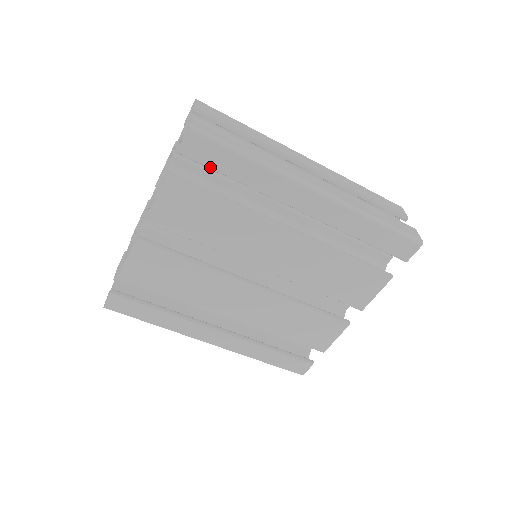
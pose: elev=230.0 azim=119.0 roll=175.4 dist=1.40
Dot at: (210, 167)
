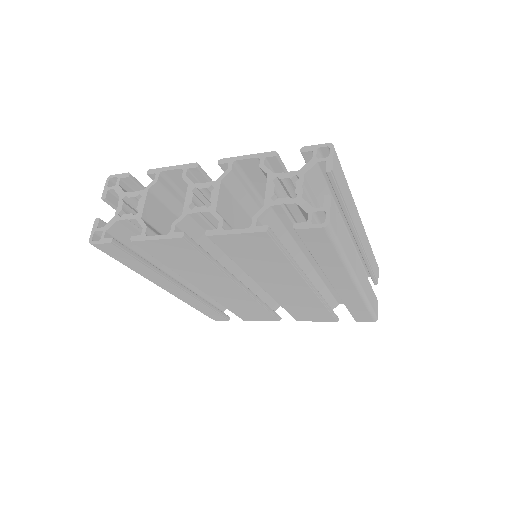
Dot at: (307, 246)
